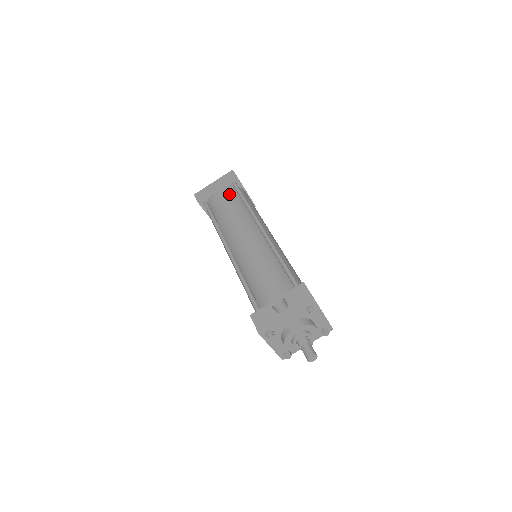
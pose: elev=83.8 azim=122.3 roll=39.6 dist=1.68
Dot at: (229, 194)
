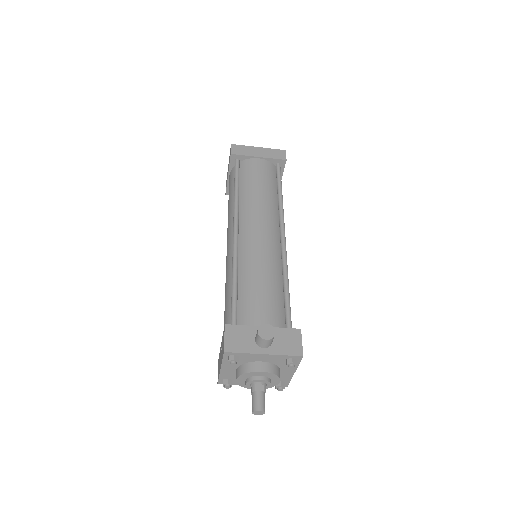
Dot at: (268, 172)
